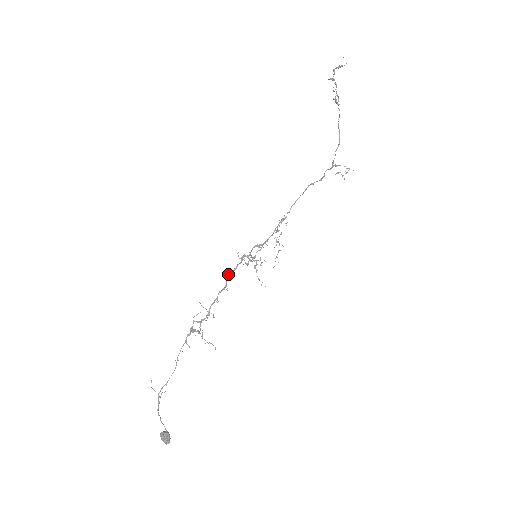
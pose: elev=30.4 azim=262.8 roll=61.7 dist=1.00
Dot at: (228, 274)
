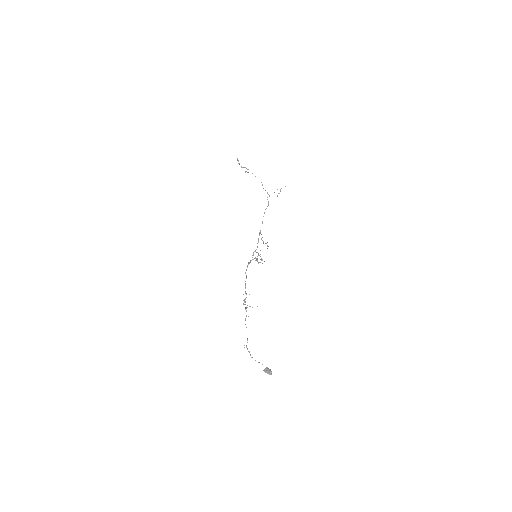
Dot at: occluded
